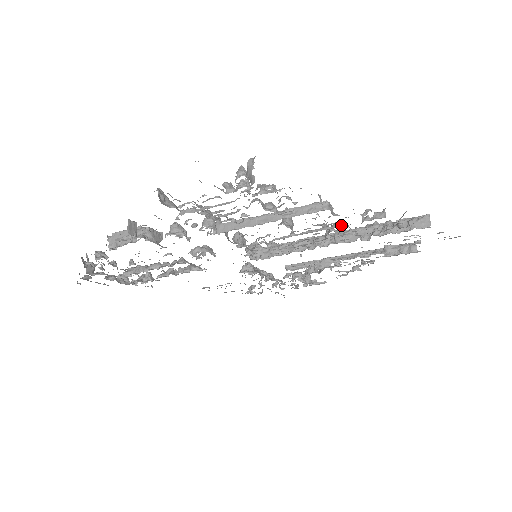
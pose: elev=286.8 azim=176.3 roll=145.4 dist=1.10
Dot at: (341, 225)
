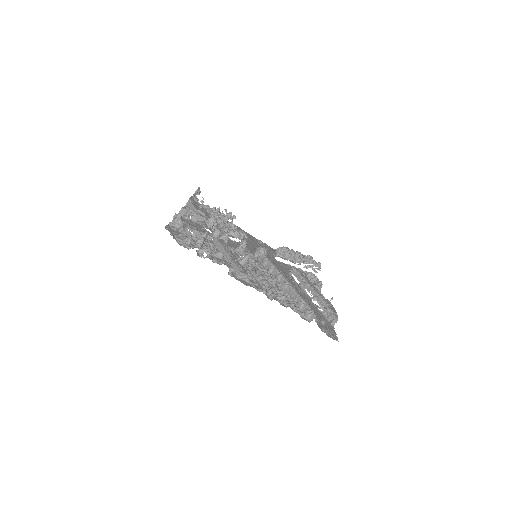
Dot at: (262, 284)
